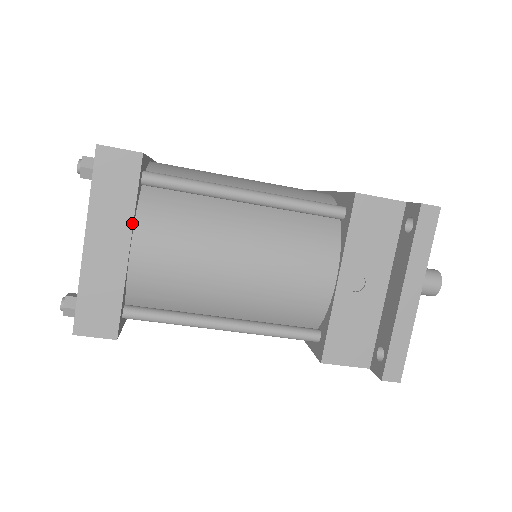
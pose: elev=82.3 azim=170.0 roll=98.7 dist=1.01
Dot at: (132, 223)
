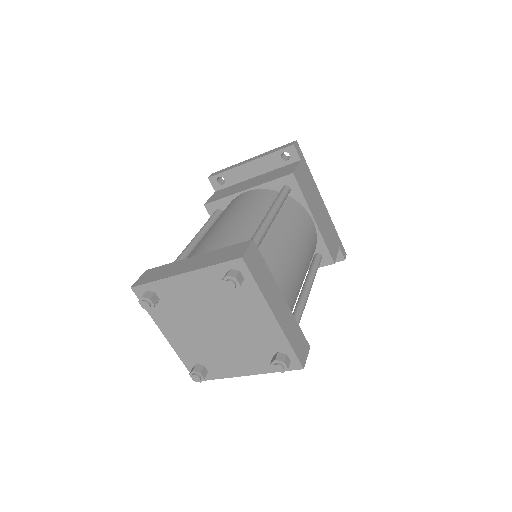
Dot at: occluded
